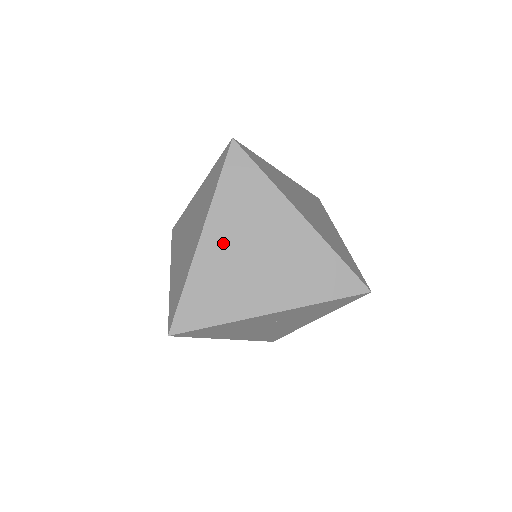
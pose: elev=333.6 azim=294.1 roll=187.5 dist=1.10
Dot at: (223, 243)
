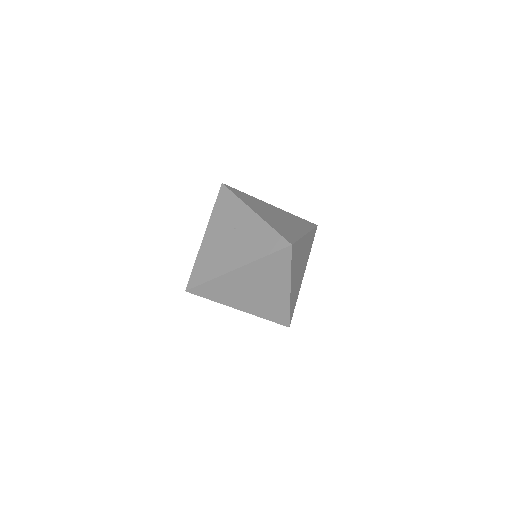
Dot at: occluded
